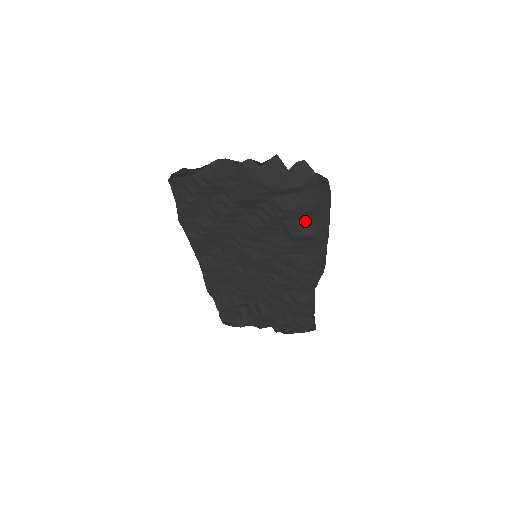
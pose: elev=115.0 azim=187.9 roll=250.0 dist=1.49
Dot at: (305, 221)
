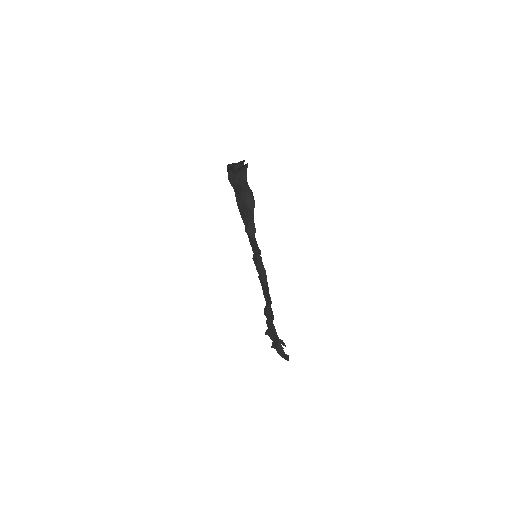
Dot at: (248, 217)
